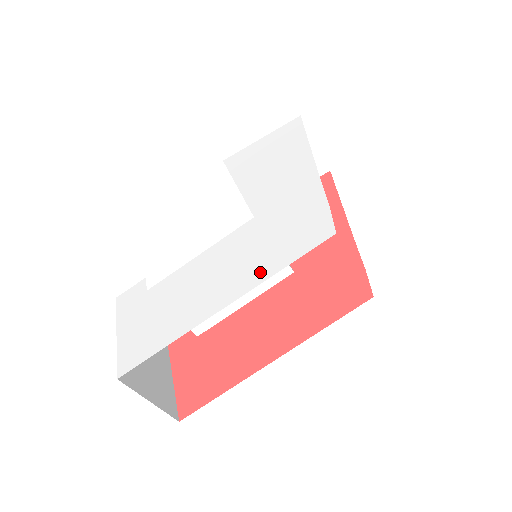
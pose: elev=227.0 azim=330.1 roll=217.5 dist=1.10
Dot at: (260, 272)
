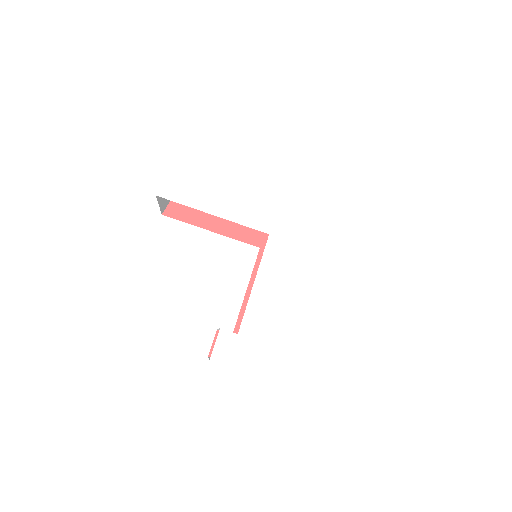
Dot at: (323, 267)
